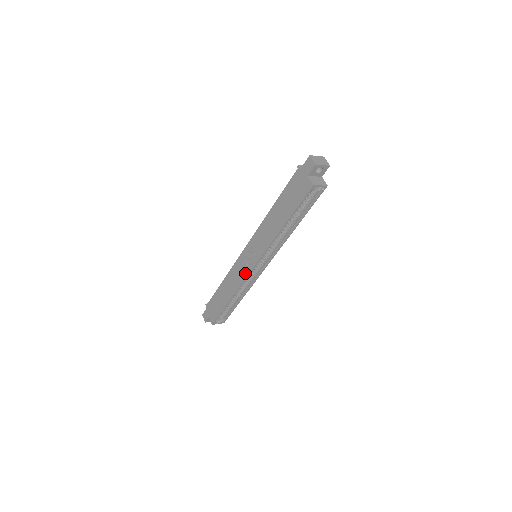
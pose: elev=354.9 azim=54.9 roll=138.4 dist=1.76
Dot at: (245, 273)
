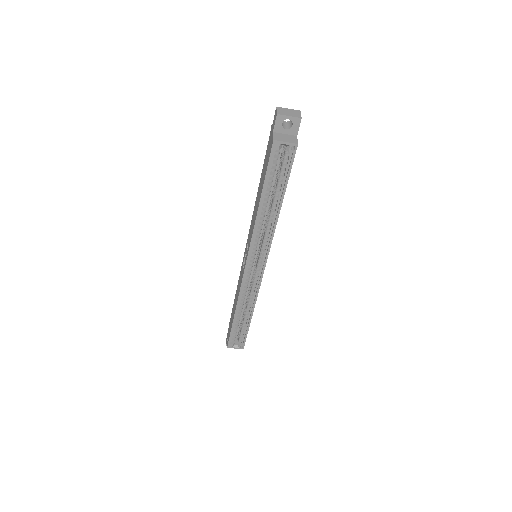
Dot at: (242, 276)
